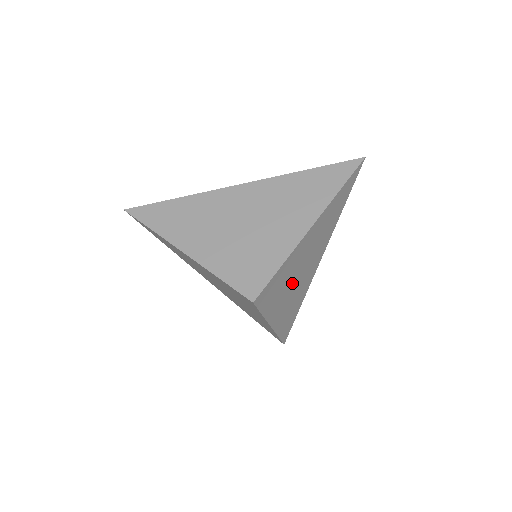
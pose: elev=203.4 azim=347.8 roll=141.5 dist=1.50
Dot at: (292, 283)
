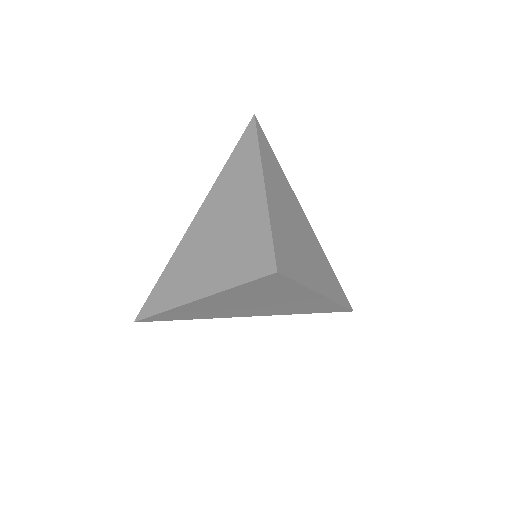
Dot at: (299, 245)
